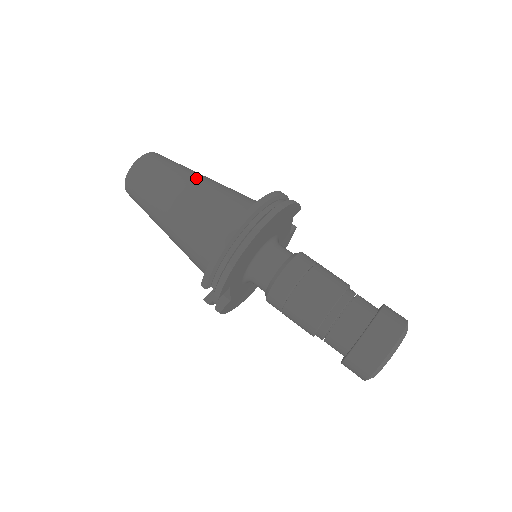
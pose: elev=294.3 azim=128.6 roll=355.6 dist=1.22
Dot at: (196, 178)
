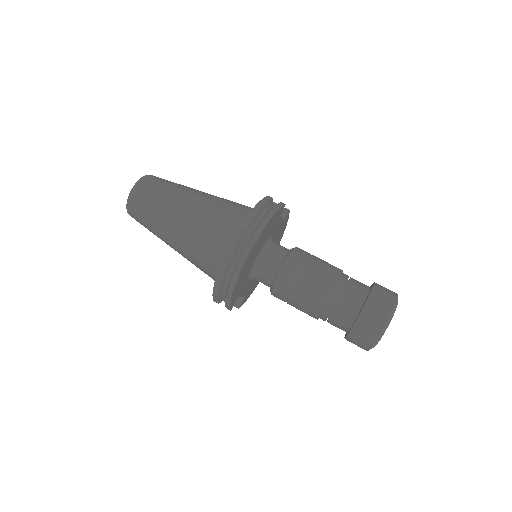
Dot at: (183, 203)
